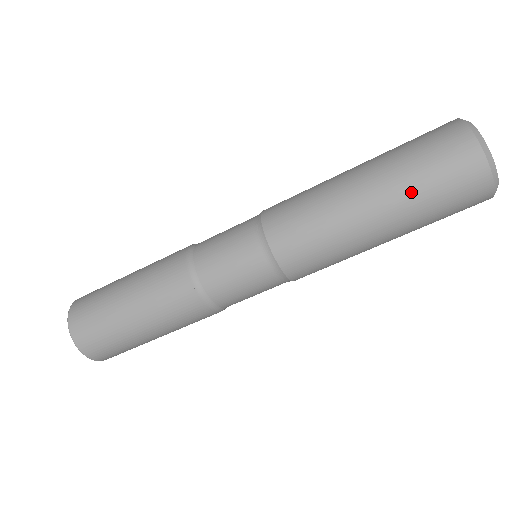
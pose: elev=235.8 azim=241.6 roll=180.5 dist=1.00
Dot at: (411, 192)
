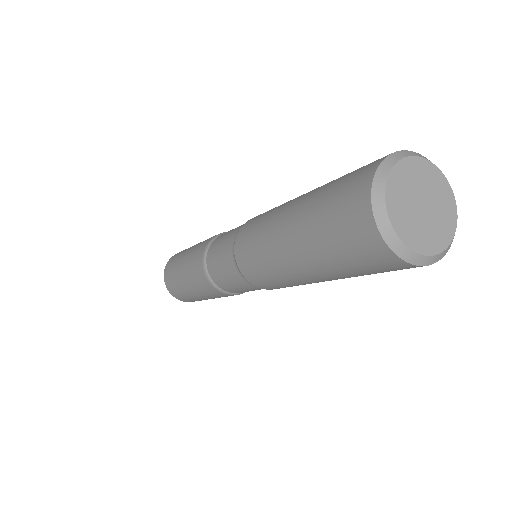
Dot at: (314, 238)
